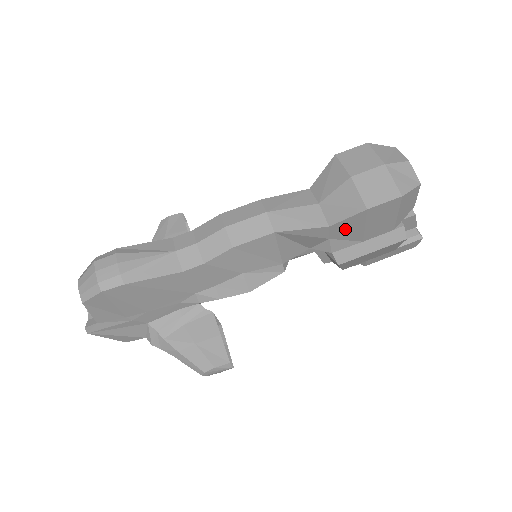
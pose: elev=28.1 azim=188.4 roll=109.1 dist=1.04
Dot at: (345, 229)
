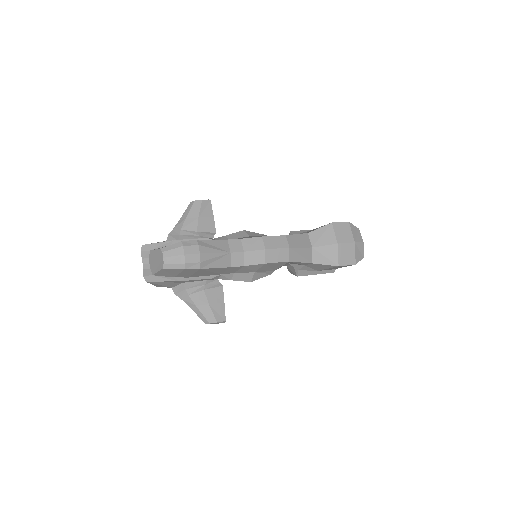
Dot at: (318, 266)
